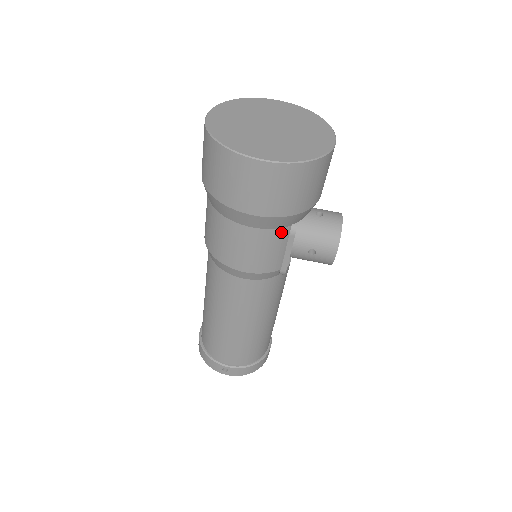
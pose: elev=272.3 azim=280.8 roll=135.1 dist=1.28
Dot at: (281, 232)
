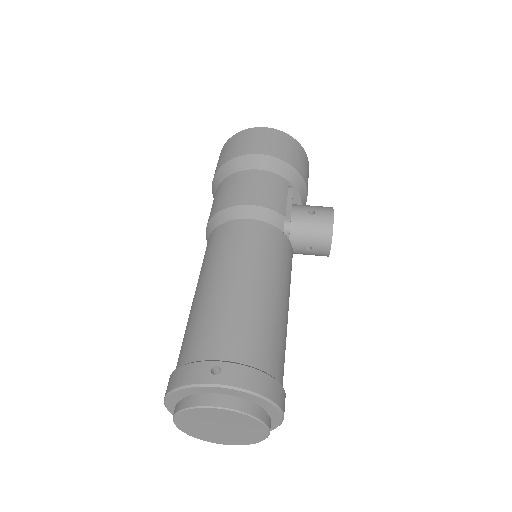
Dot at: (281, 180)
